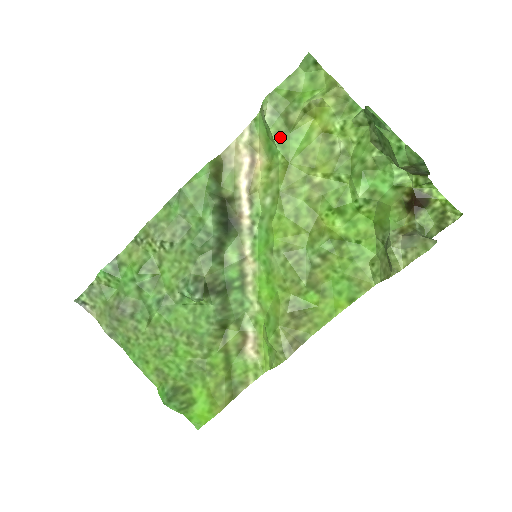
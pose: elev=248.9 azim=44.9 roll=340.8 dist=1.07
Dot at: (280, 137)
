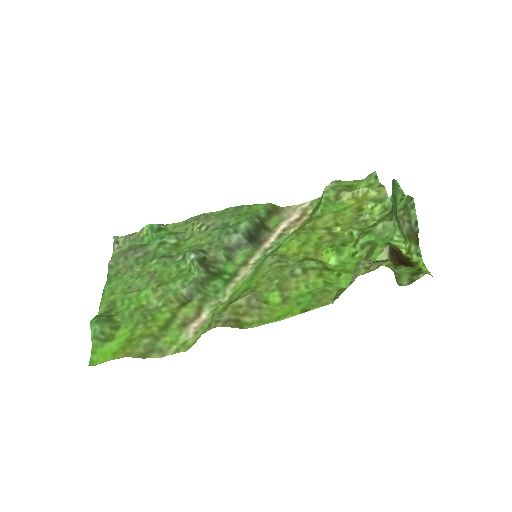
Dot at: (327, 201)
